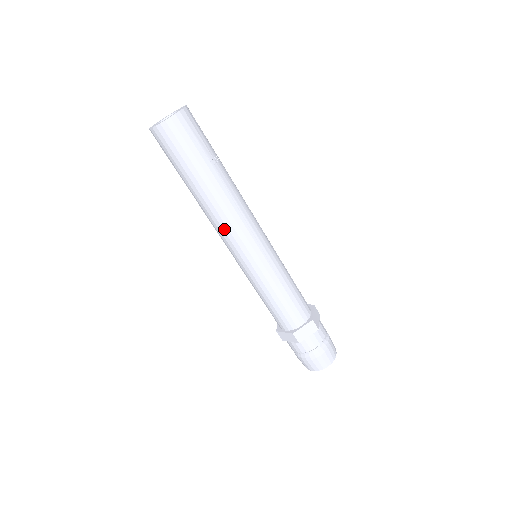
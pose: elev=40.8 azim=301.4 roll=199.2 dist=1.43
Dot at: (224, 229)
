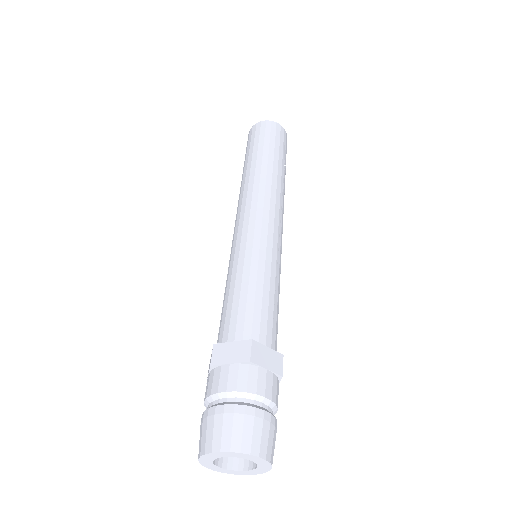
Dot at: (259, 196)
